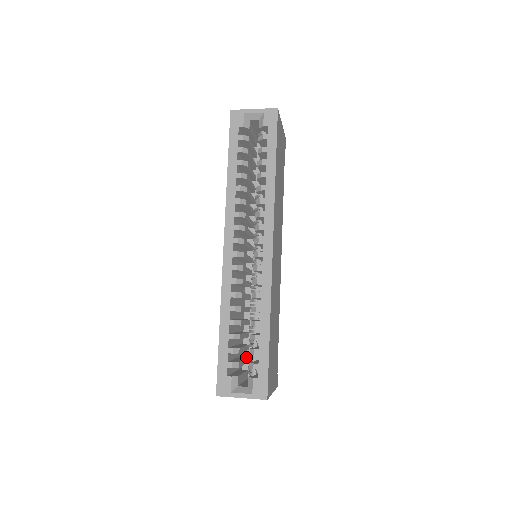
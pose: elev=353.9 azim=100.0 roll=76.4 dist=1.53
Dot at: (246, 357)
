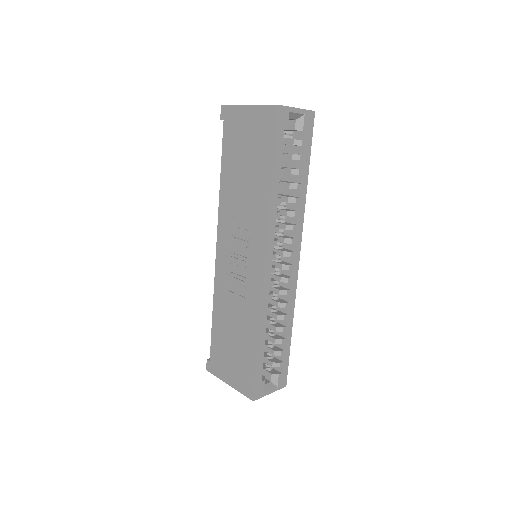
Dot at: occluded
